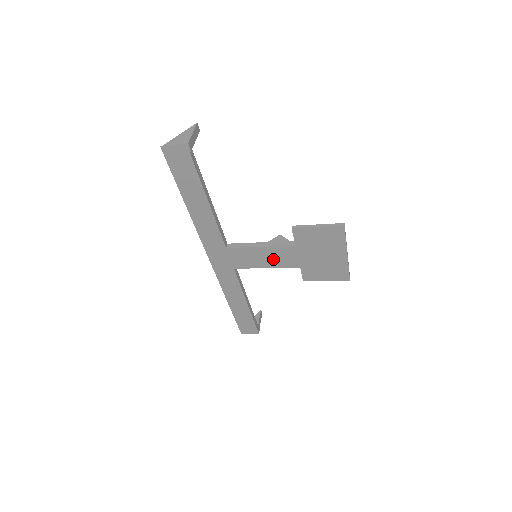
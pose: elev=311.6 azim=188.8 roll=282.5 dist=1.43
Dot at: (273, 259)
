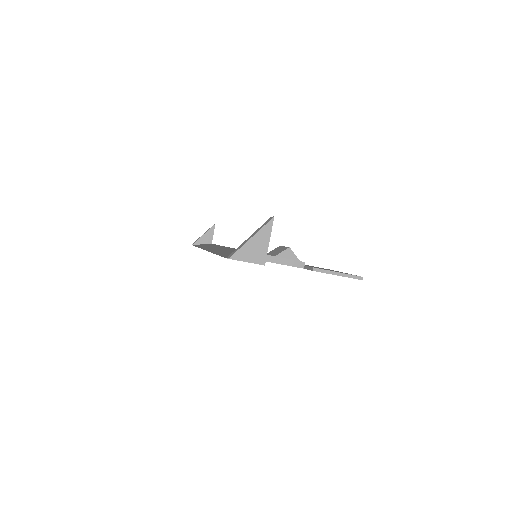
Dot at: occluded
